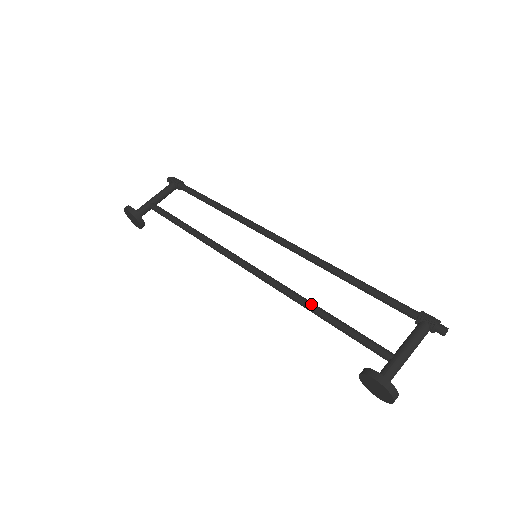
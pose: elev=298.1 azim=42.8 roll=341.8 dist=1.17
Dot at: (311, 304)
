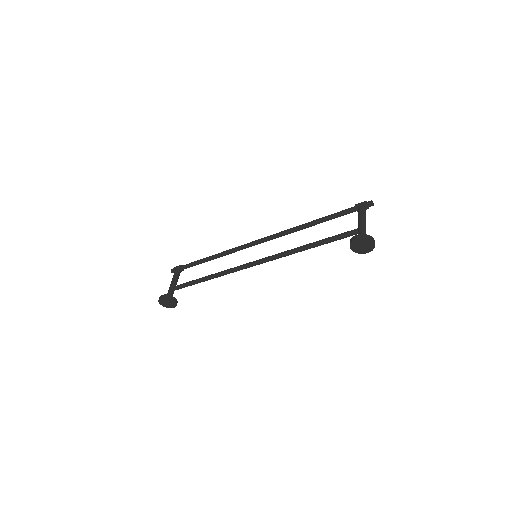
Dot at: (303, 246)
